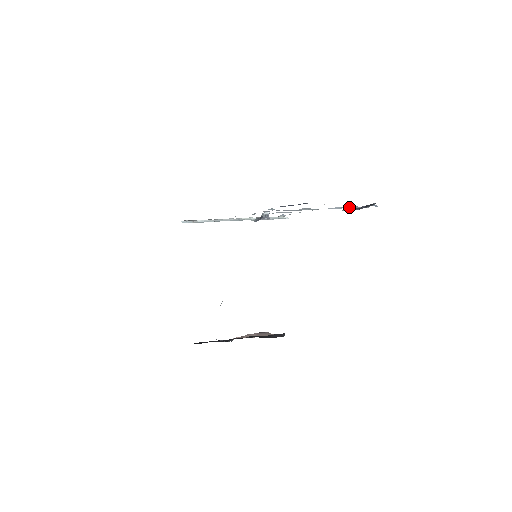
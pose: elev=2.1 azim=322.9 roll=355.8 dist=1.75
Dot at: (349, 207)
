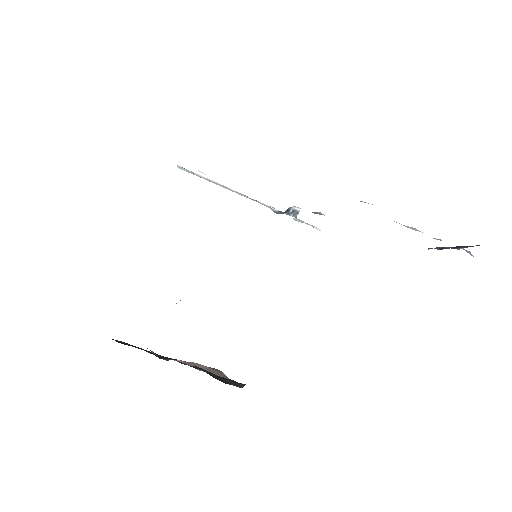
Dot at: occluded
